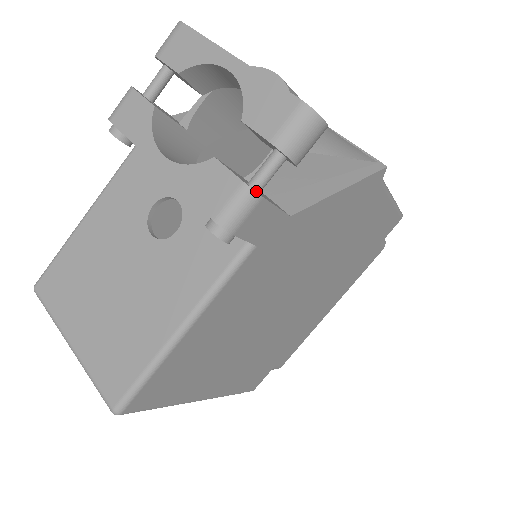
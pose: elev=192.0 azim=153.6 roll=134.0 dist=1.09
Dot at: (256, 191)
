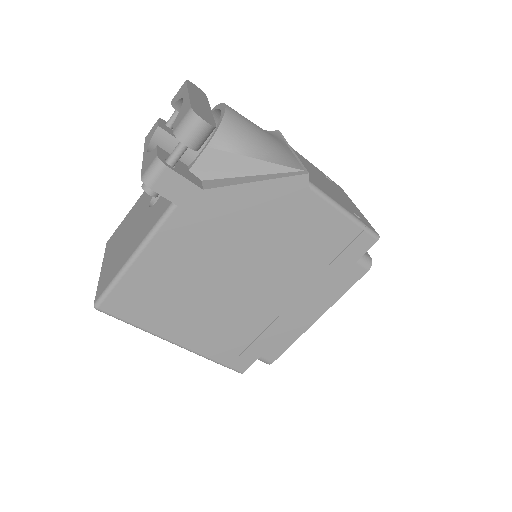
Dot at: (165, 163)
